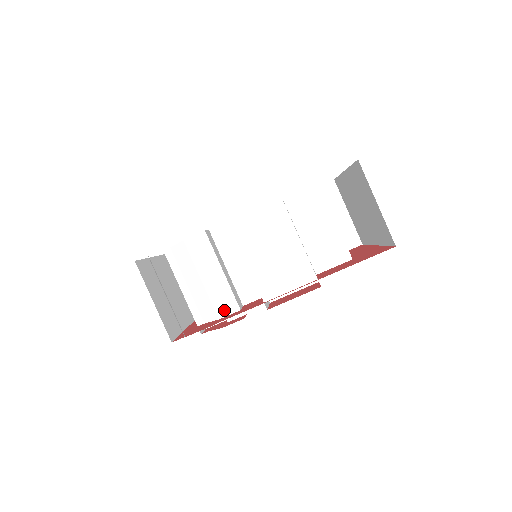
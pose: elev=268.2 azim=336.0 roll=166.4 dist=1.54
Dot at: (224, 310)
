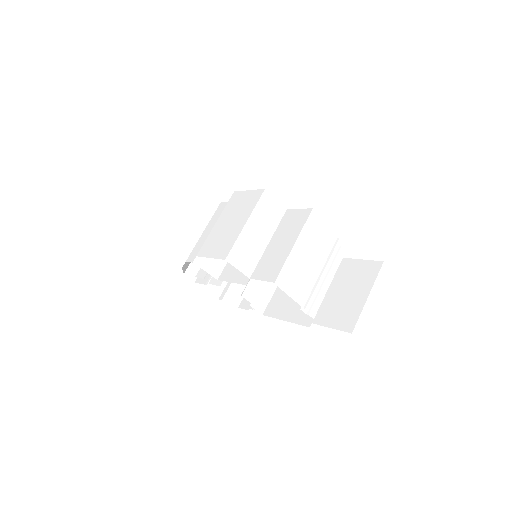
Dot at: (192, 257)
